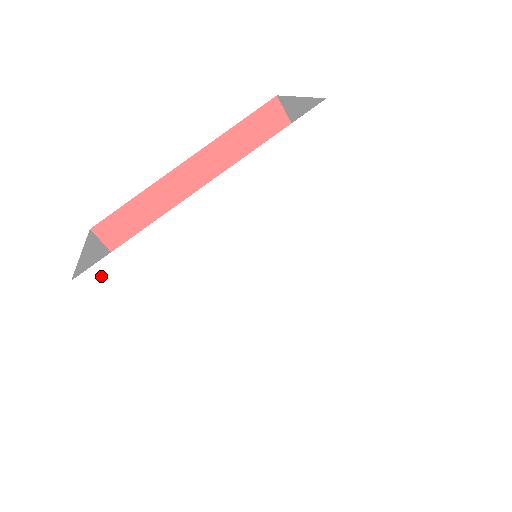
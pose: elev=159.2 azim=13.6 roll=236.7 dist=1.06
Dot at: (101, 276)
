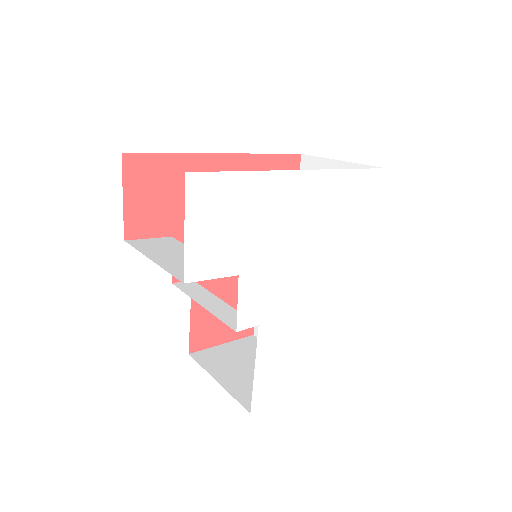
Dot at: (207, 185)
